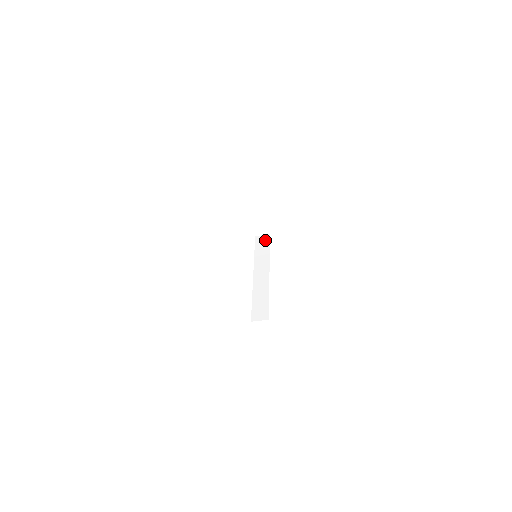
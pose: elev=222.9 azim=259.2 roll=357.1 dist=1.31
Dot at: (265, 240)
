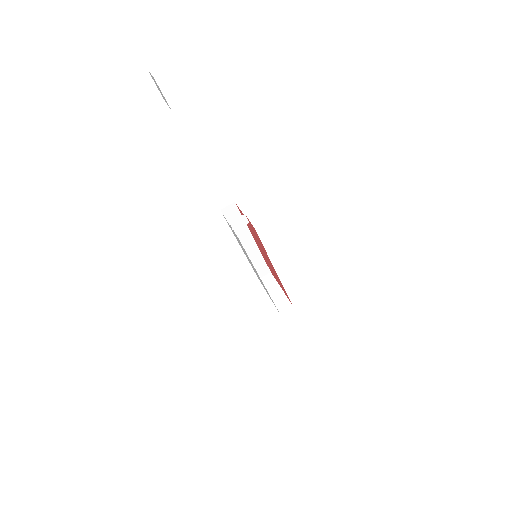
Dot at: occluded
